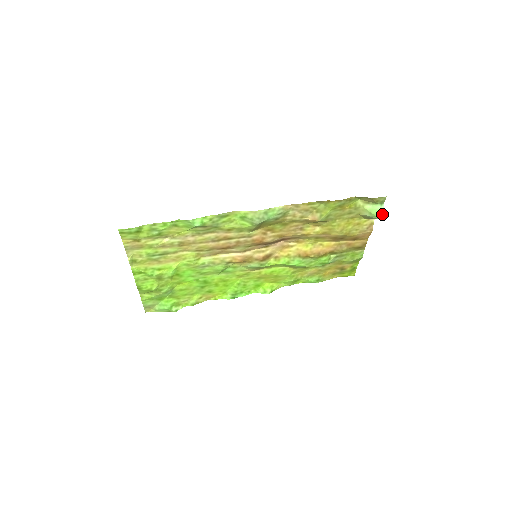
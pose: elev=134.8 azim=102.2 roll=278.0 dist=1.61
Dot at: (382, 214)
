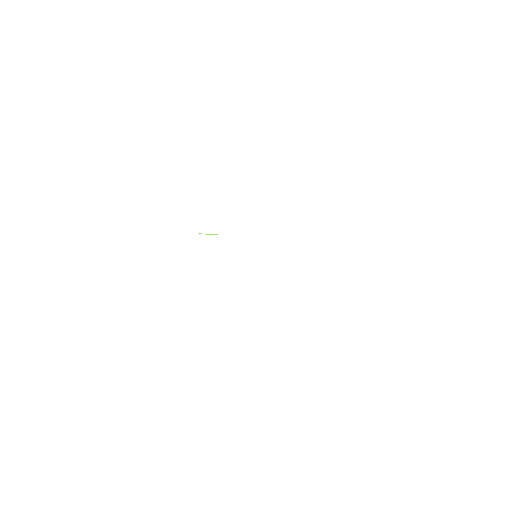
Dot at: occluded
